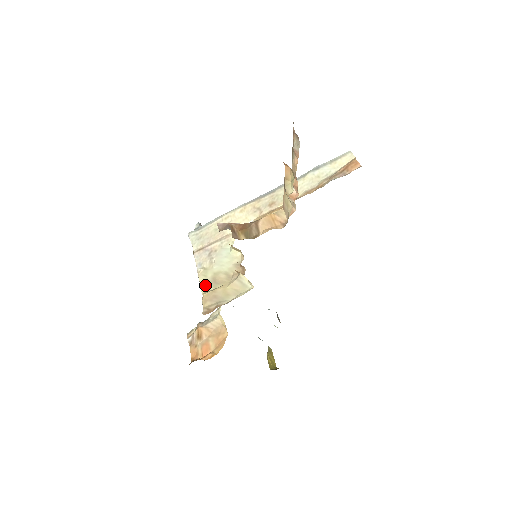
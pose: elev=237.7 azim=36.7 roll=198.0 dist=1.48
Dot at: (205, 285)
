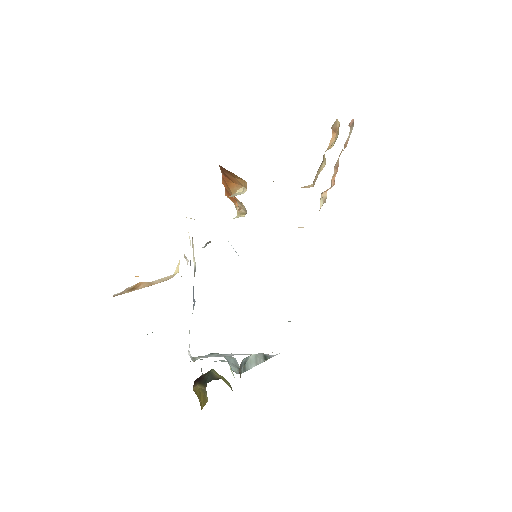
Dot at: occluded
